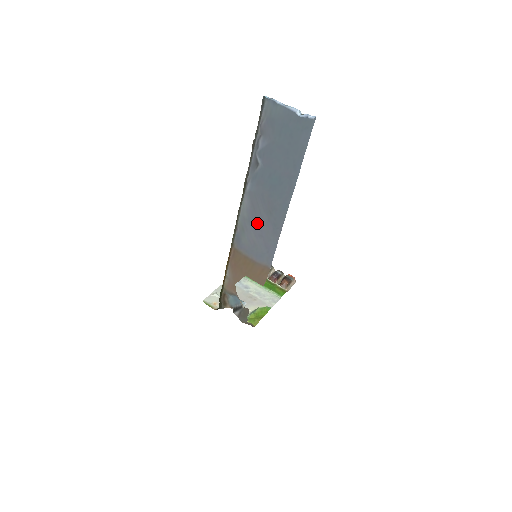
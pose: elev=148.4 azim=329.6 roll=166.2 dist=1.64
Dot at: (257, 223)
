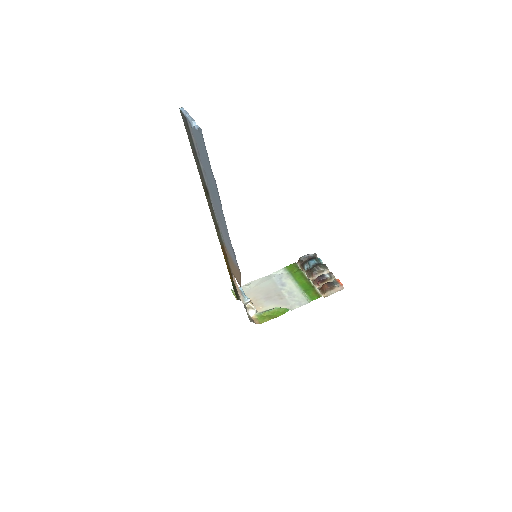
Dot at: occluded
